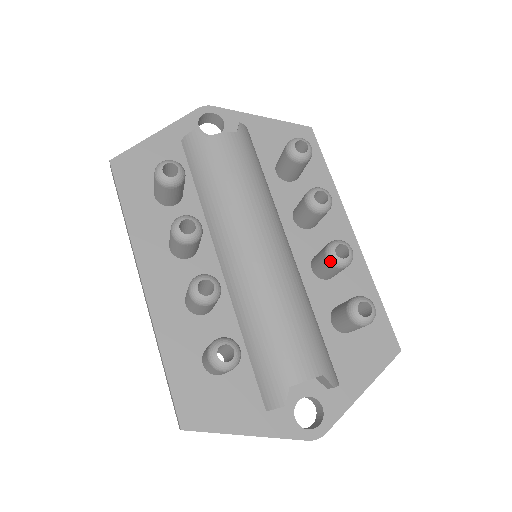
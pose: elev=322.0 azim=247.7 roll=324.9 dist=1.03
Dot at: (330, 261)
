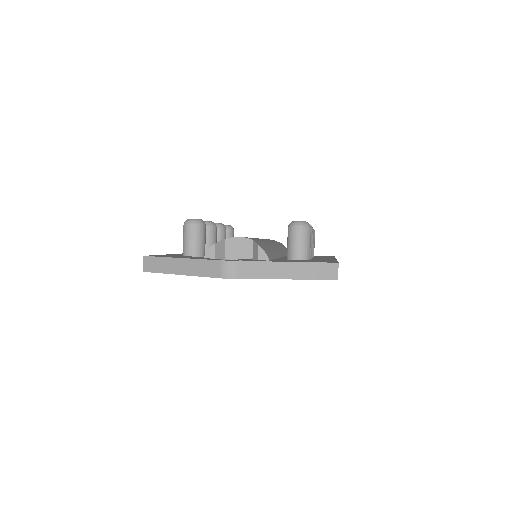
Dot at: occluded
